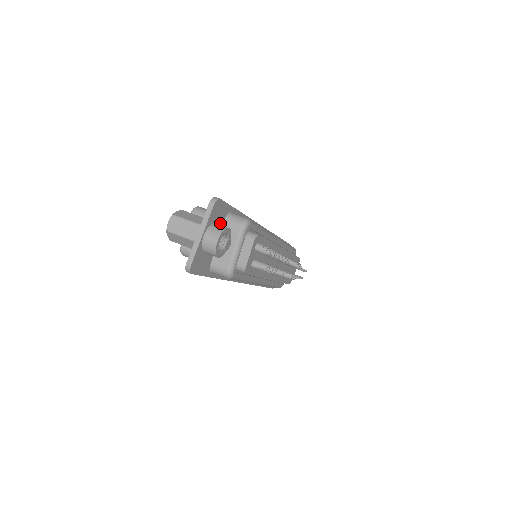
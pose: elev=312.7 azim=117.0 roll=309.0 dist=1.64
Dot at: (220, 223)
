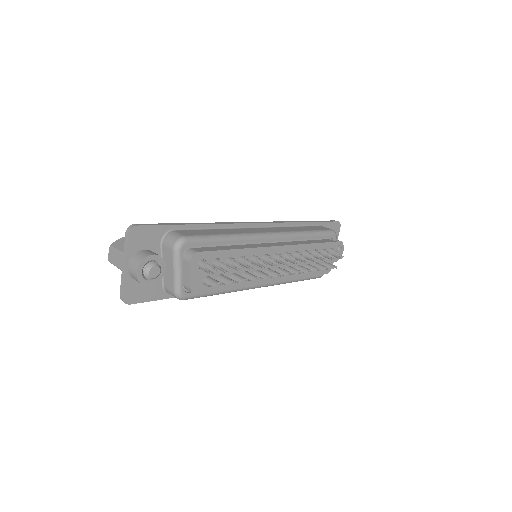
Dot at: (155, 246)
